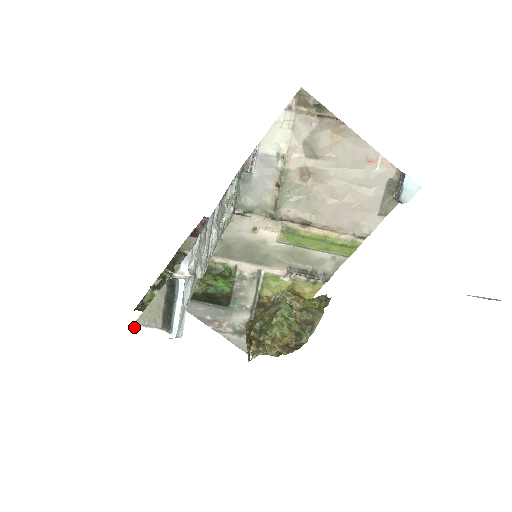
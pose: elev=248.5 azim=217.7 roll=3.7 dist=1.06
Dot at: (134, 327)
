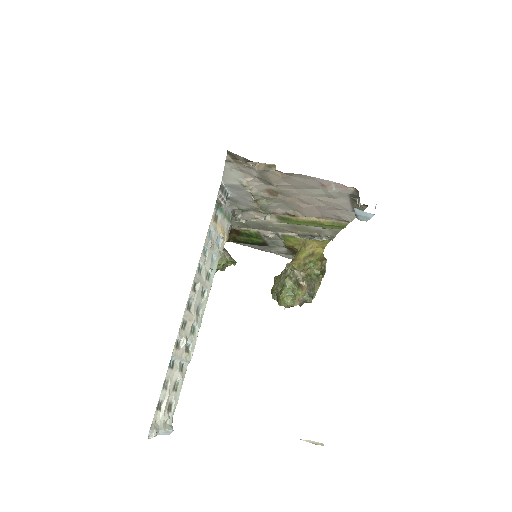
Dot at: occluded
